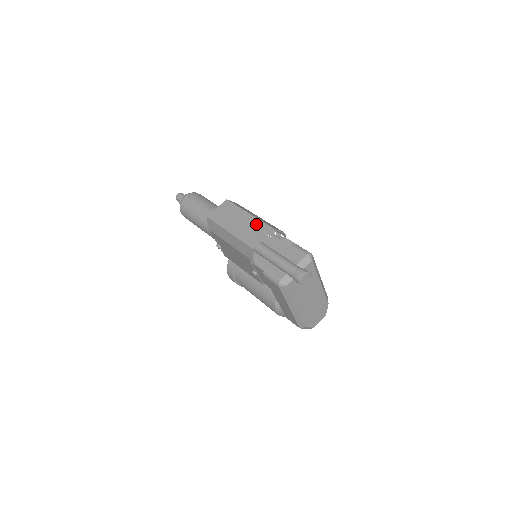
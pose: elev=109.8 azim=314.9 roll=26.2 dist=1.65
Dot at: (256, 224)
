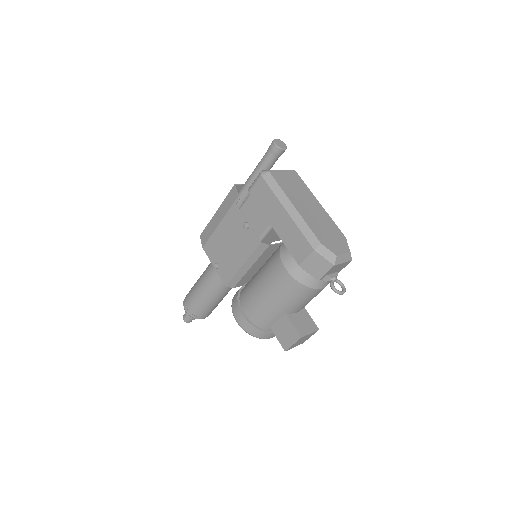
Dot at: occluded
